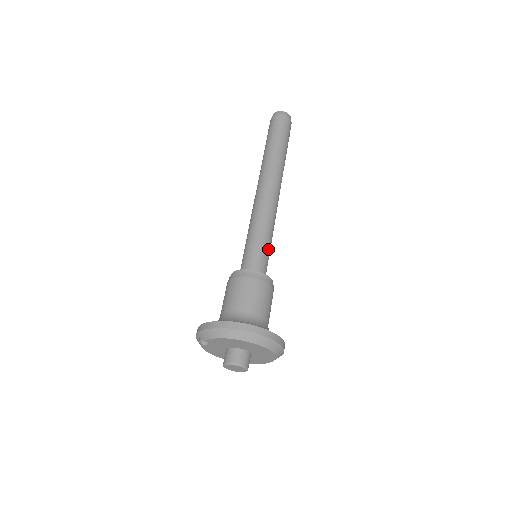
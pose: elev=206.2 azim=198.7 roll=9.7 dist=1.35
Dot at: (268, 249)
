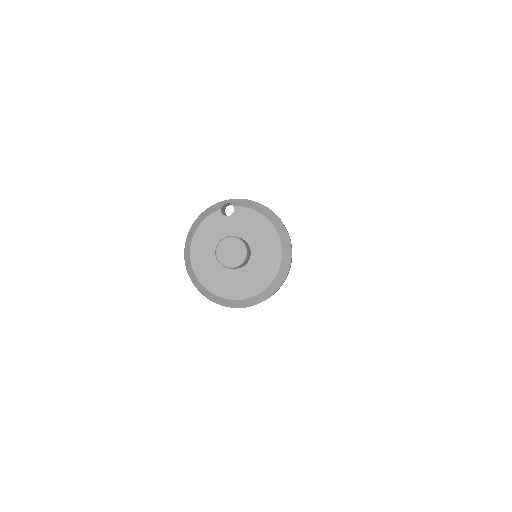
Dot at: occluded
